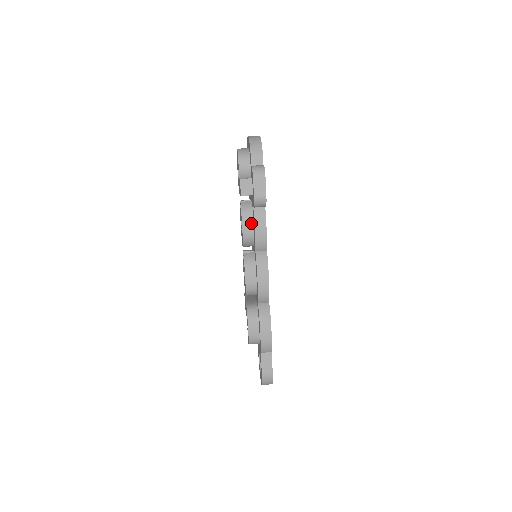
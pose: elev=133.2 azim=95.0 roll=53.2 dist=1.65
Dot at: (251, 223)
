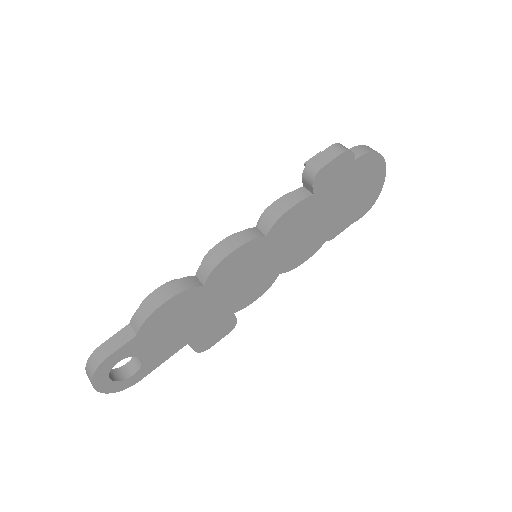
Dot at: occluded
